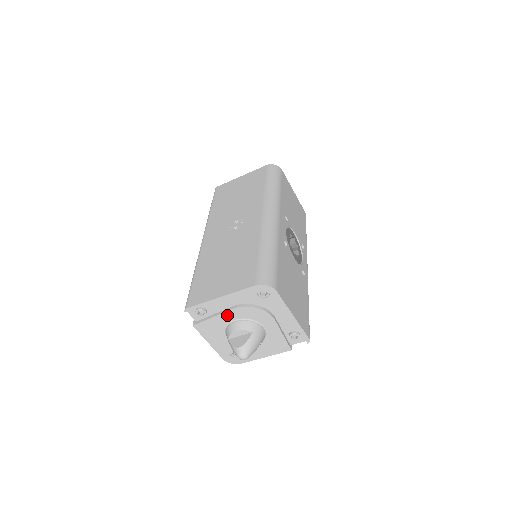
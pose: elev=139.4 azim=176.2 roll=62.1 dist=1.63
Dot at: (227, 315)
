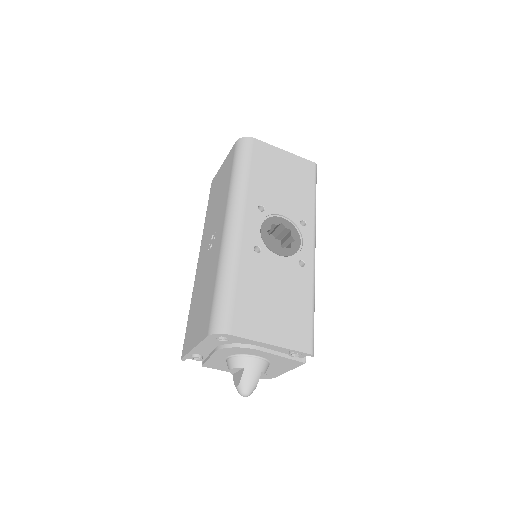
Dot at: (216, 356)
